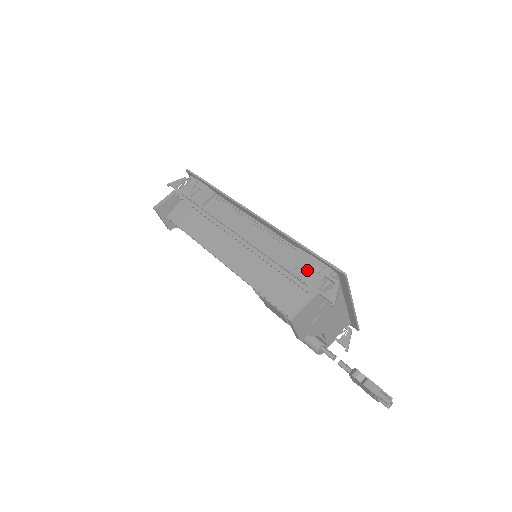
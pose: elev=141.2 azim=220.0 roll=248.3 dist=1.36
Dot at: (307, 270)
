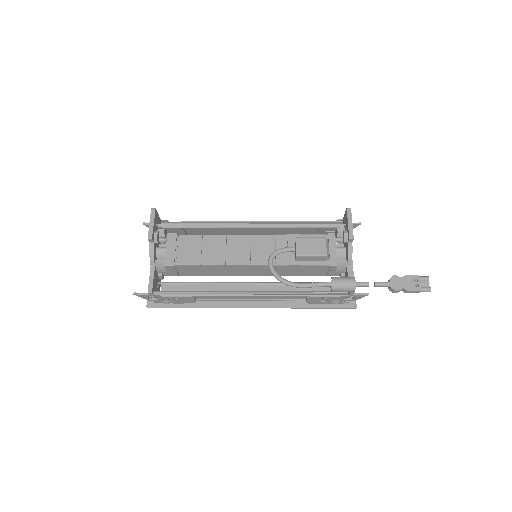
Dot at: occluded
